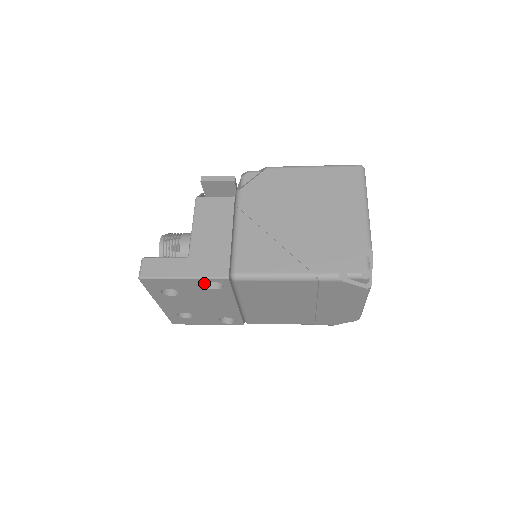
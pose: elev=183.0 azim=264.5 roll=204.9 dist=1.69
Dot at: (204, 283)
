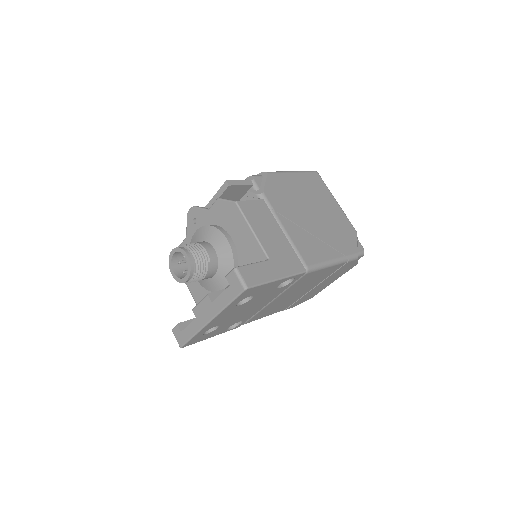
Dot at: occluded
